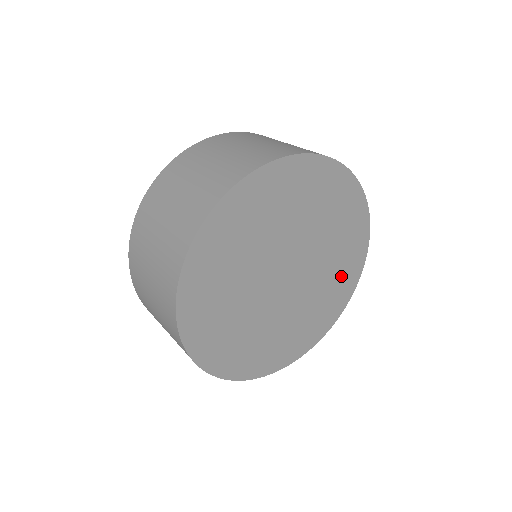
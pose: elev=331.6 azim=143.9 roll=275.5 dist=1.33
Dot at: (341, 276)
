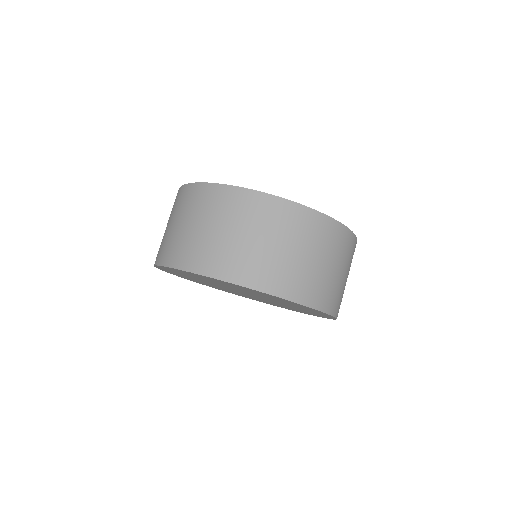
Dot at: (309, 311)
